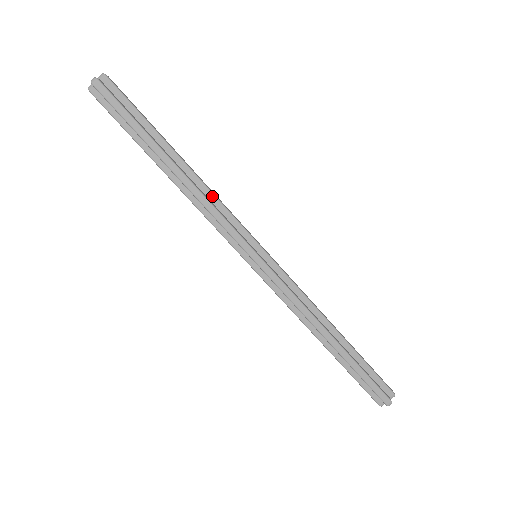
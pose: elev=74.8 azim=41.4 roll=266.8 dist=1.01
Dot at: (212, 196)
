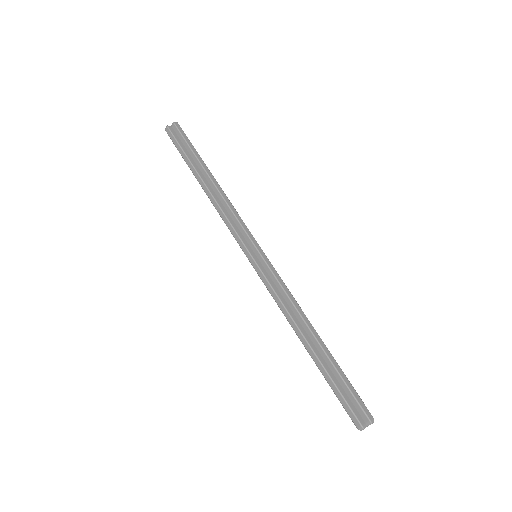
Dot at: (226, 205)
